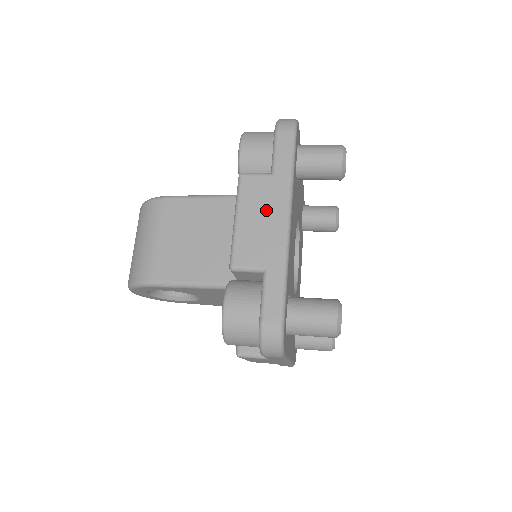
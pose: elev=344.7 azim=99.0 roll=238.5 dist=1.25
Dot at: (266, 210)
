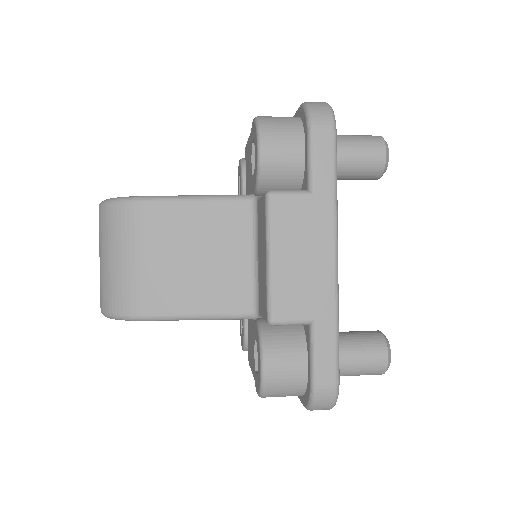
Dot at: (308, 244)
